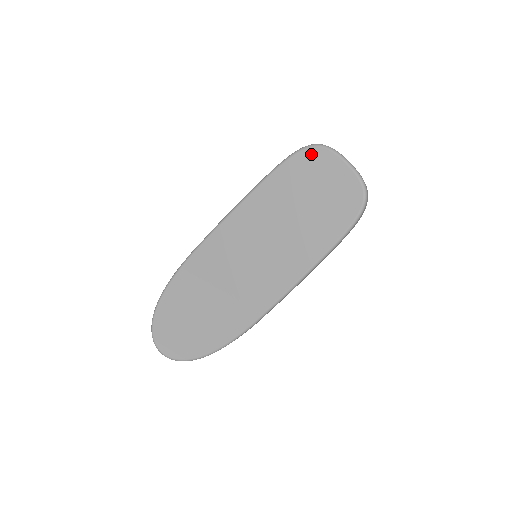
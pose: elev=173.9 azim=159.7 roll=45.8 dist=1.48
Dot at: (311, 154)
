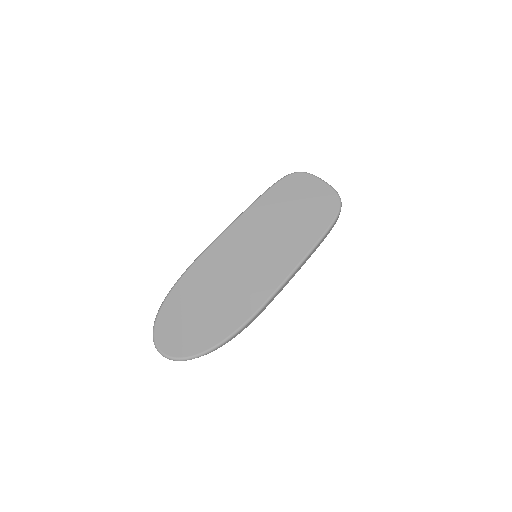
Dot at: (296, 177)
